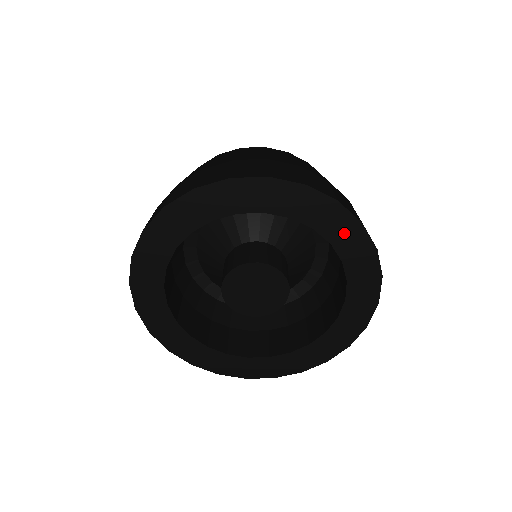
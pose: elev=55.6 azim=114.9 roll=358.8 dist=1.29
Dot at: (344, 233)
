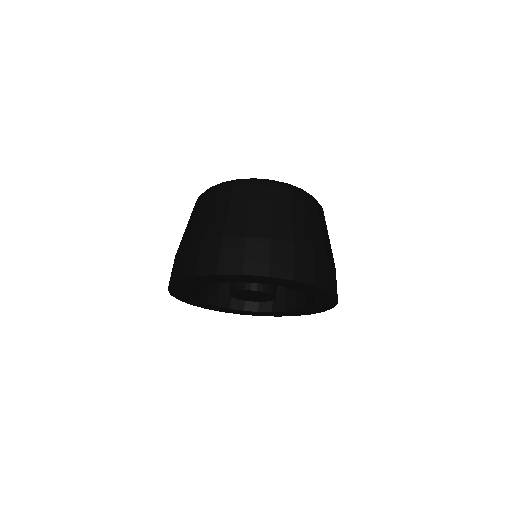
Dot at: (322, 306)
